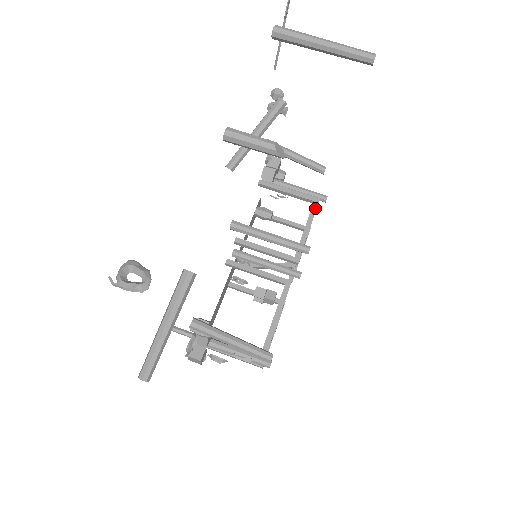
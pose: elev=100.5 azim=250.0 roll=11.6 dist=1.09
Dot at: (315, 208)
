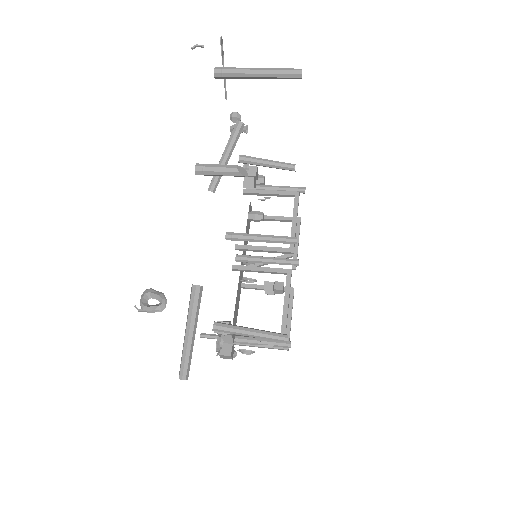
Dot at: (297, 201)
